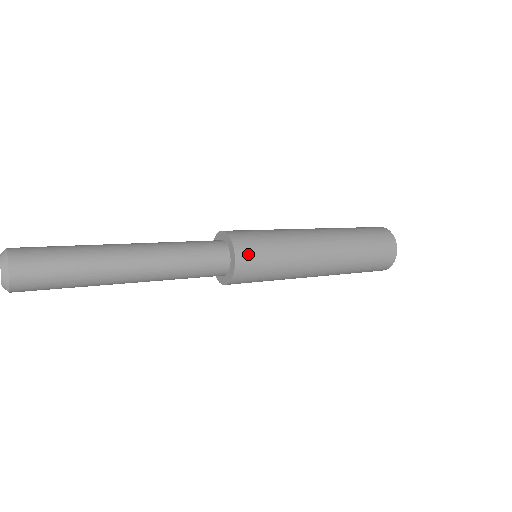
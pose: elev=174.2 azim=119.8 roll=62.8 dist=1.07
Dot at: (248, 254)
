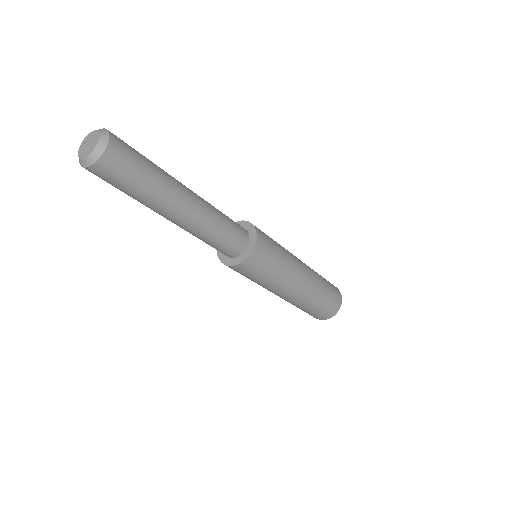
Dot at: (260, 256)
